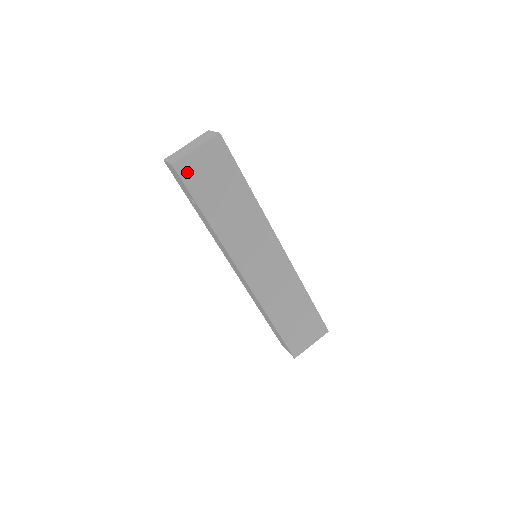
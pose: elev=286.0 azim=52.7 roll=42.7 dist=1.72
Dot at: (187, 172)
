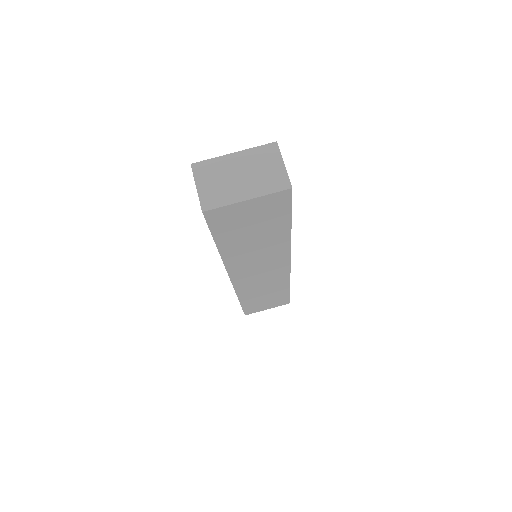
Dot at: (219, 218)
